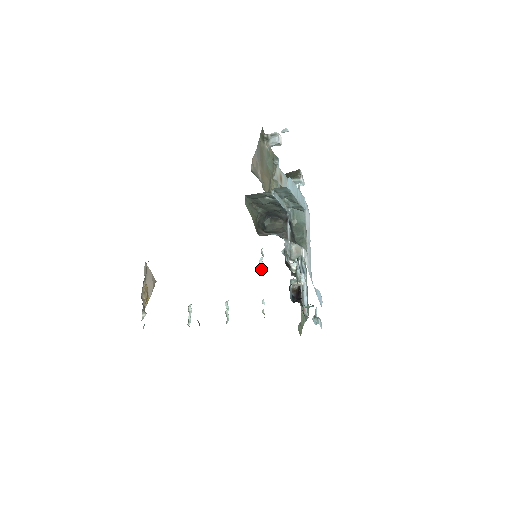
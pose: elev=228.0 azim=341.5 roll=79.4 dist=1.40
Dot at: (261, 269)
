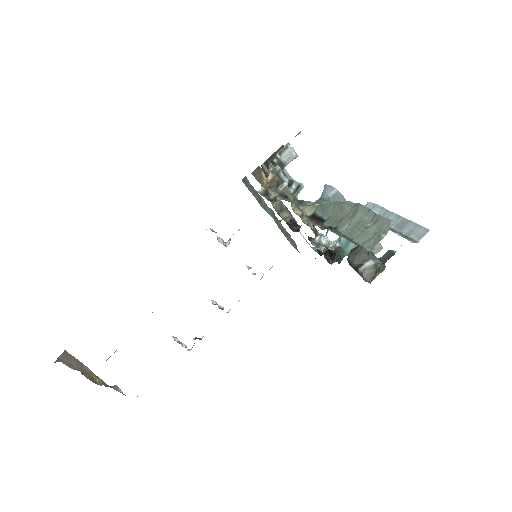
Dot at: (225, 245)
